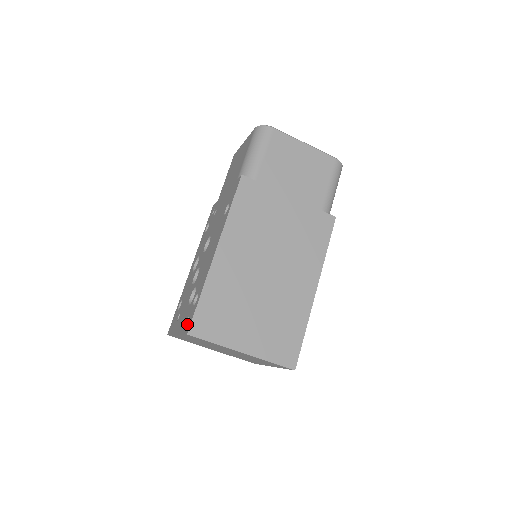
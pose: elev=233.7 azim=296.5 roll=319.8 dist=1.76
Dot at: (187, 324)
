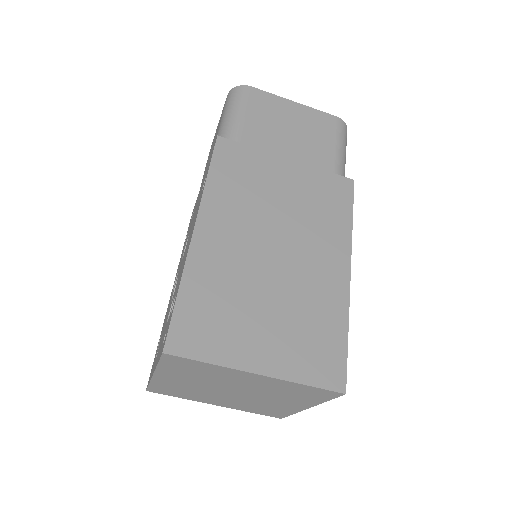
Dot at: occluded
